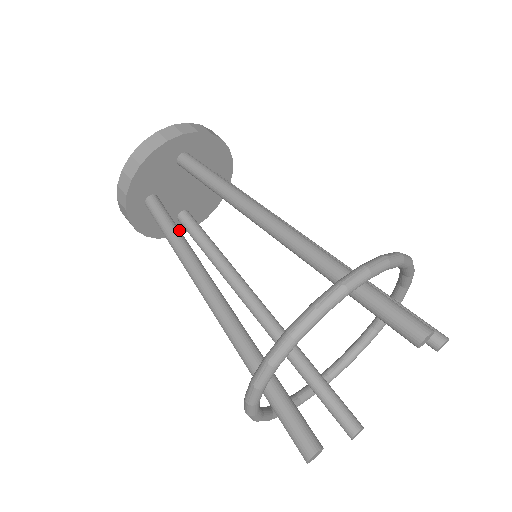
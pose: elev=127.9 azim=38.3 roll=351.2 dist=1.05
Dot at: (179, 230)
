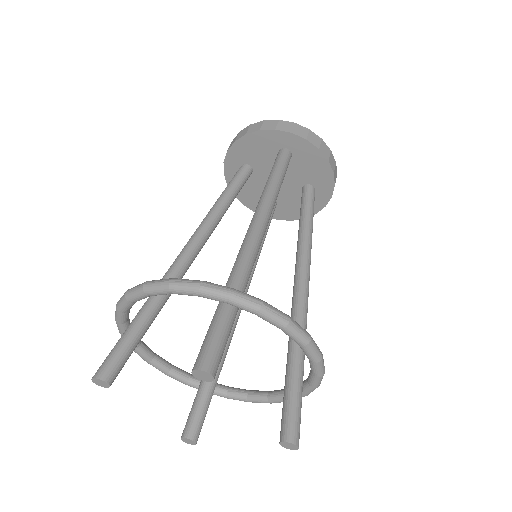
Dot at: (232, 197)
